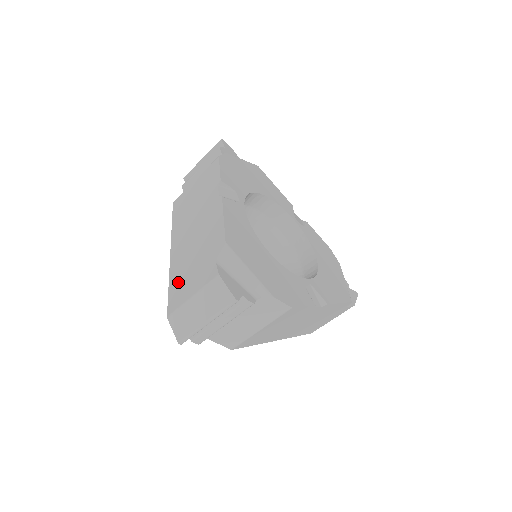
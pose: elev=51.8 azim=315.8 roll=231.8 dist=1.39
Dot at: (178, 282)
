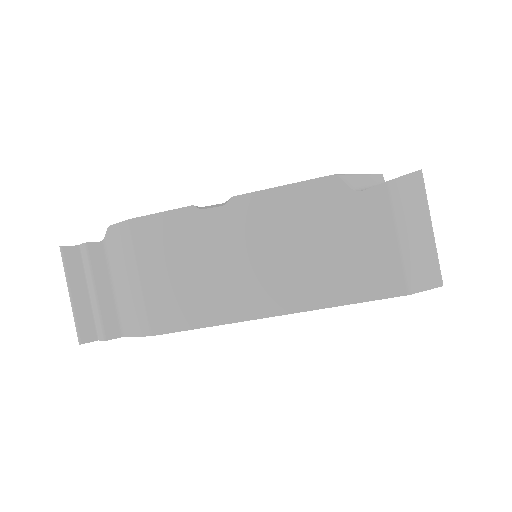
Dot at: occluded
